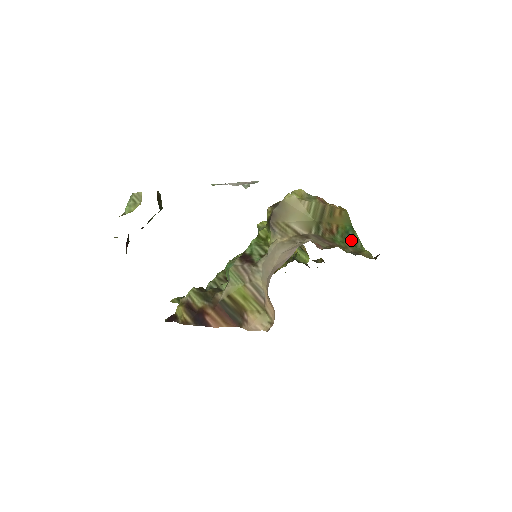
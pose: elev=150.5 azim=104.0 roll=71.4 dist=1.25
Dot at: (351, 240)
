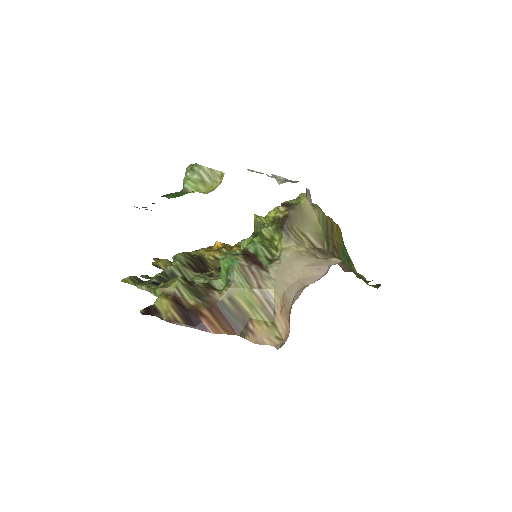
Dot at: (348, 261)
